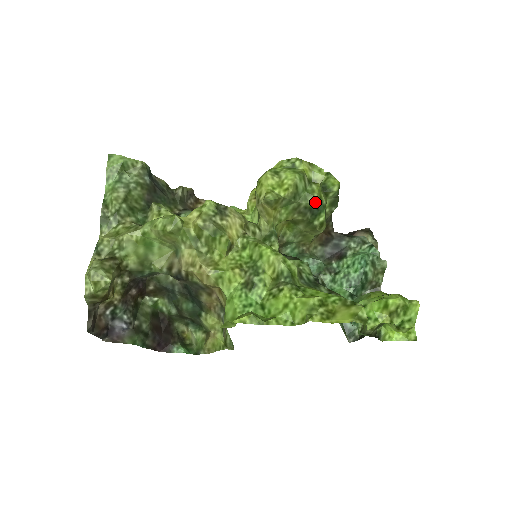
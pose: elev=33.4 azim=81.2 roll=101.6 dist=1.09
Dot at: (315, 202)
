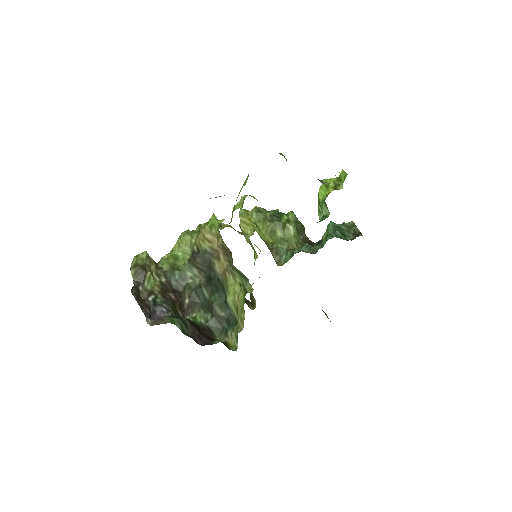
Dot at: (275, 212)
